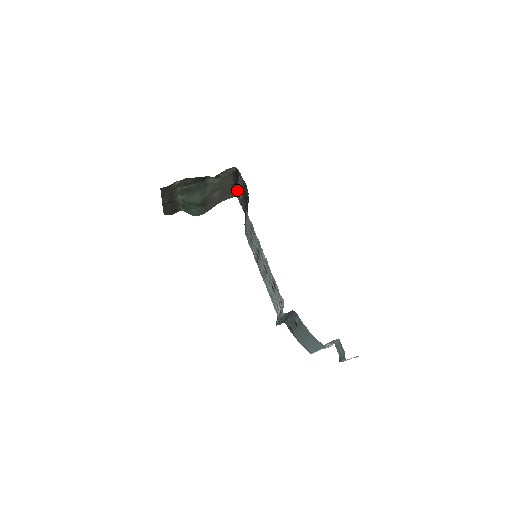
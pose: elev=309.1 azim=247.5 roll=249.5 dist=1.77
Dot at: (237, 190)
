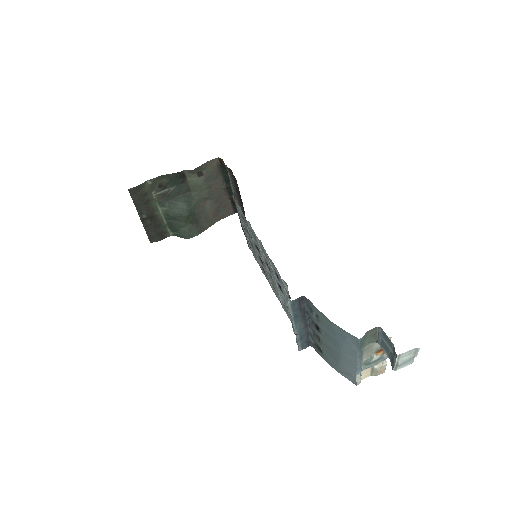
Dot at: occluded
